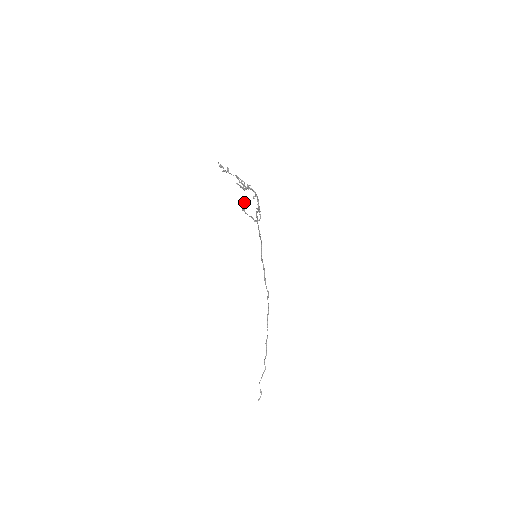
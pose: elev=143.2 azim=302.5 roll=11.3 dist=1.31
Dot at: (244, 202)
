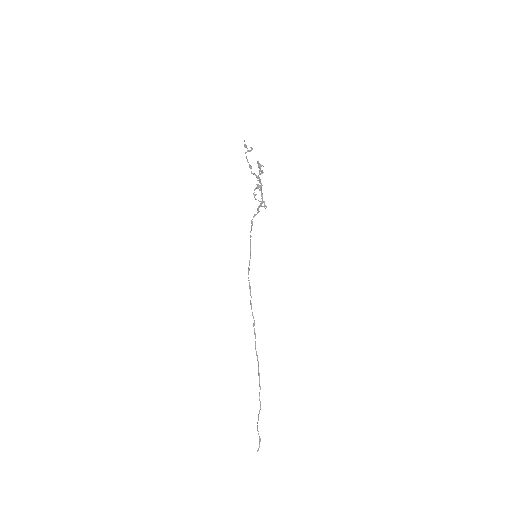
Dot at: occluded
